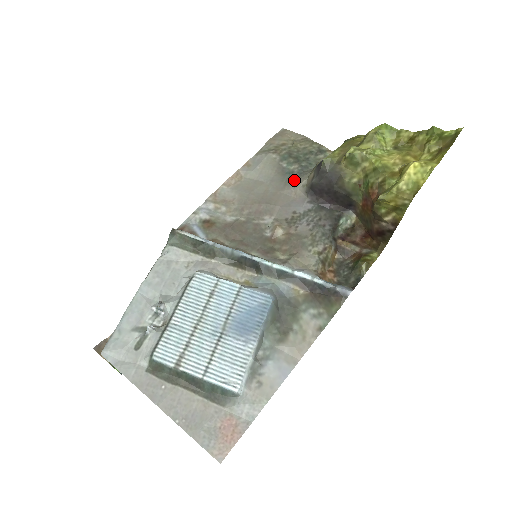
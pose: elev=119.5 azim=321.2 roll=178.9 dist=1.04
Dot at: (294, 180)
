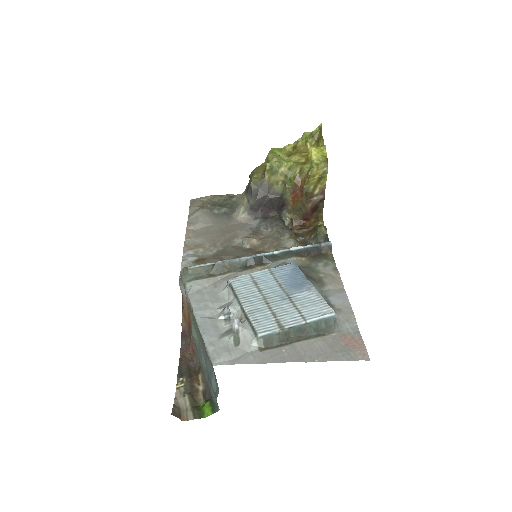
Dot at: (232, 215)
